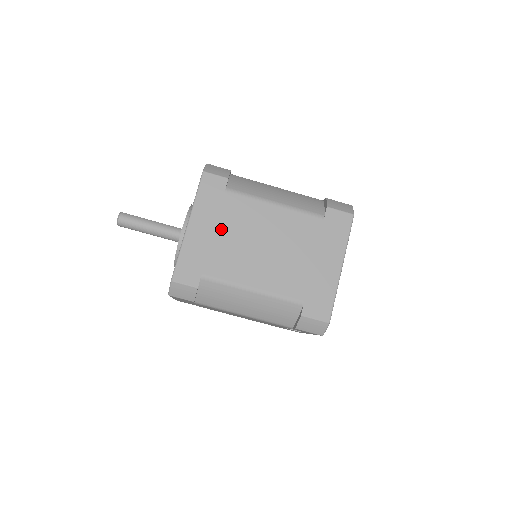
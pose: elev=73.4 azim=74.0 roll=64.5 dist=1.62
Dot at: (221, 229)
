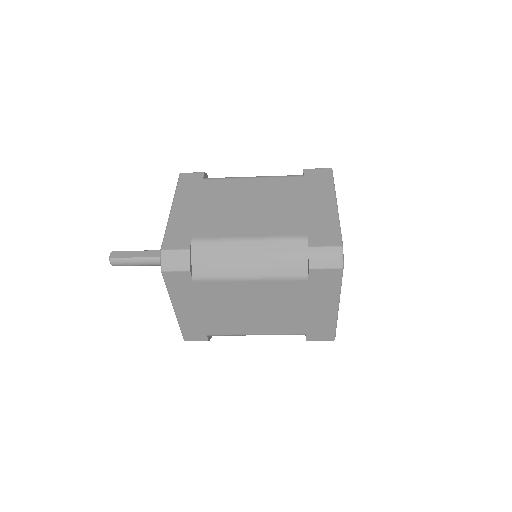
Dot at: (206, 307)
